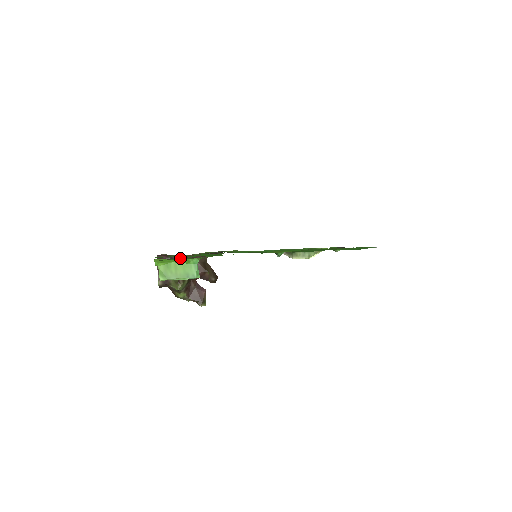
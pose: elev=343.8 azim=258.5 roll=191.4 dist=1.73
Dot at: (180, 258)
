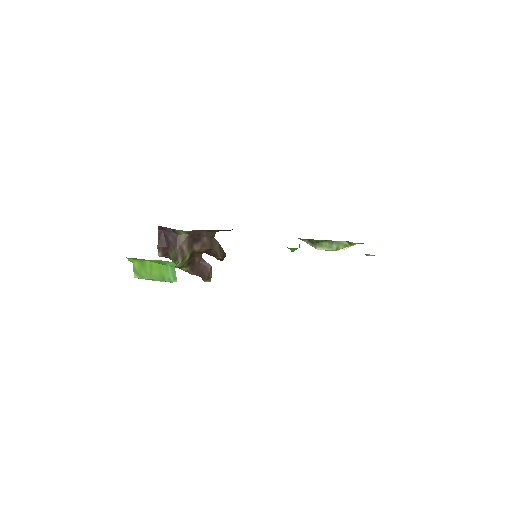
Dot at: occluded
